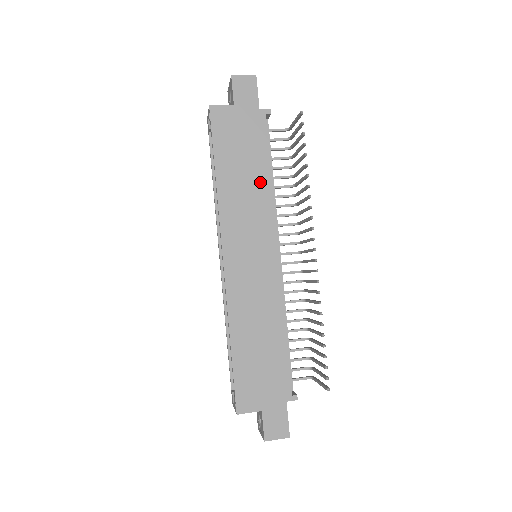
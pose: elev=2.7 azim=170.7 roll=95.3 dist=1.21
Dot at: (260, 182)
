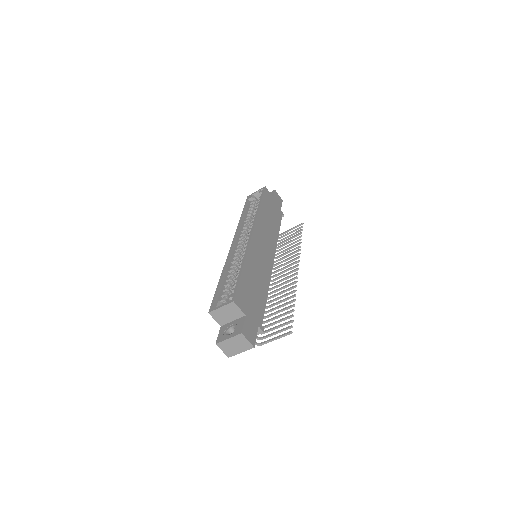
Dot at: (275, 229)
